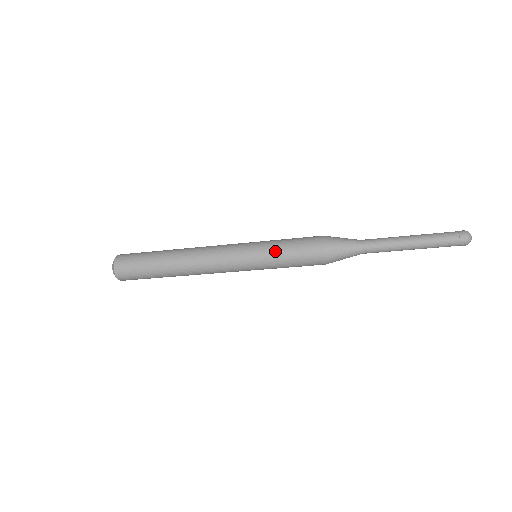
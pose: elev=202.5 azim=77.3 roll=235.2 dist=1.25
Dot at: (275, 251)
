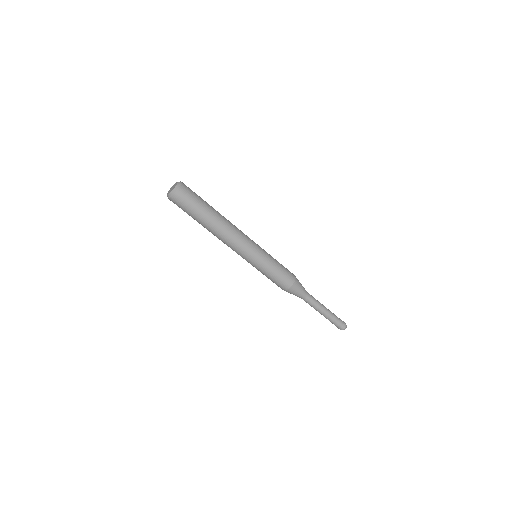
Dot at: (273, 262)
